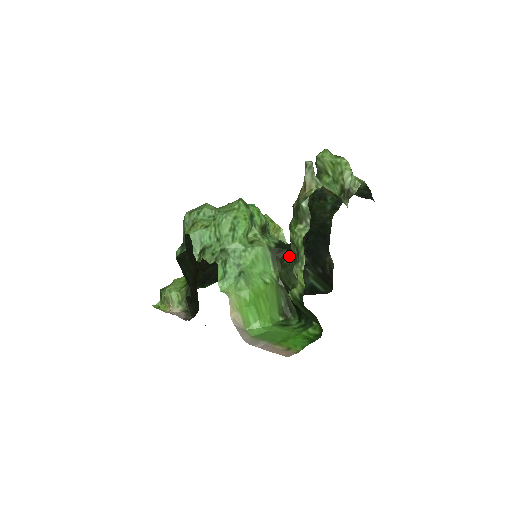
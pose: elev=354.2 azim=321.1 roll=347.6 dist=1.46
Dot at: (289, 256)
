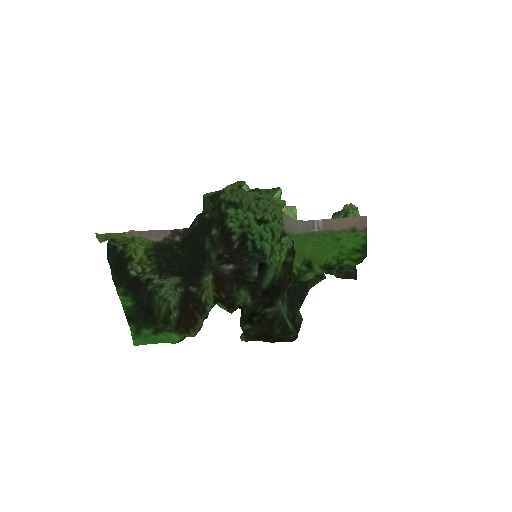
Dot at: occluded
